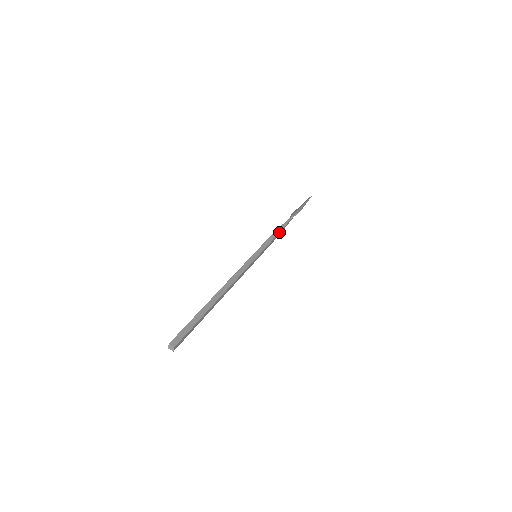
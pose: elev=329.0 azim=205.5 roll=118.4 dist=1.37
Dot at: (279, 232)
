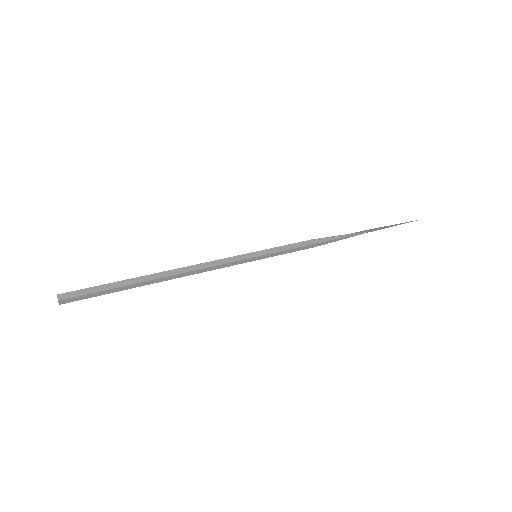
Dot at: (315, 243)
